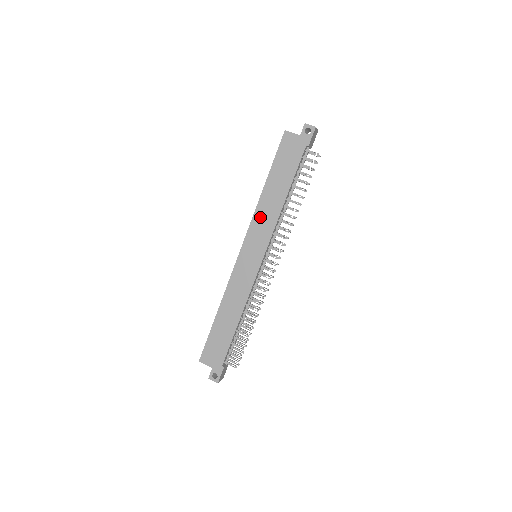
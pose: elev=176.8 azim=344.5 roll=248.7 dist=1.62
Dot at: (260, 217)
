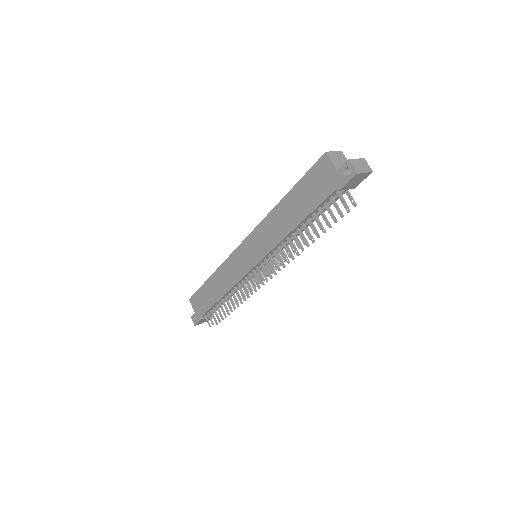
Dot at: (267, 227)
